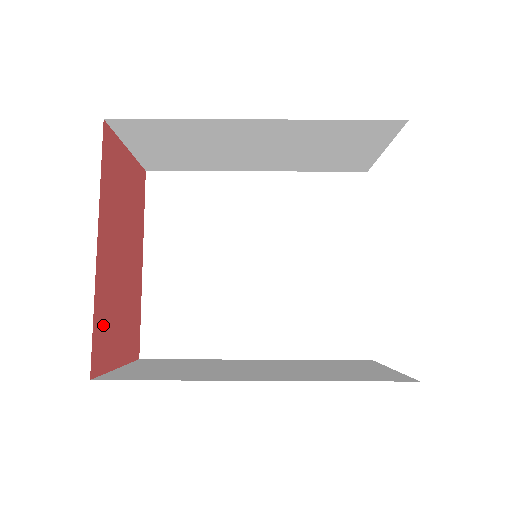
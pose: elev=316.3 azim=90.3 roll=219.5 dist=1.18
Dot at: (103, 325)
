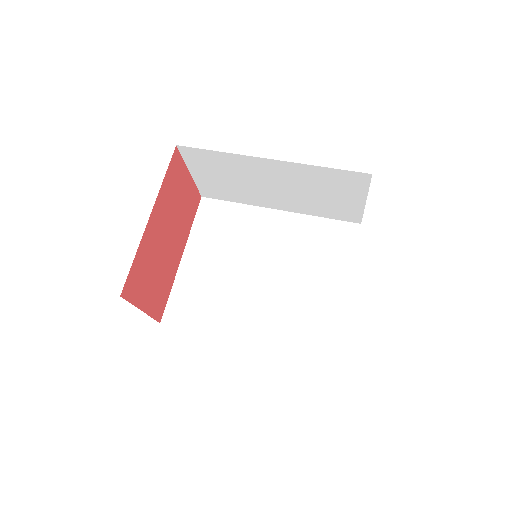
Dot at: (139, 270)
